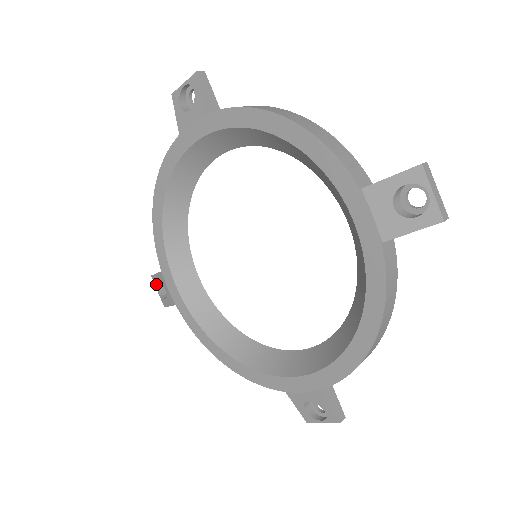
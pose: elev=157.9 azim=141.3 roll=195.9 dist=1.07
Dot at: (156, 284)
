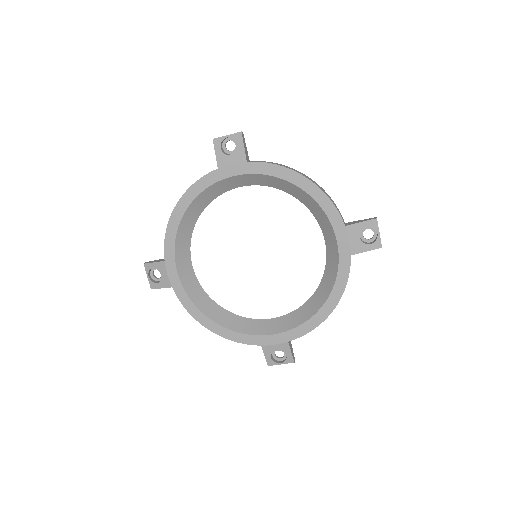
Dot at: (149, 271)
